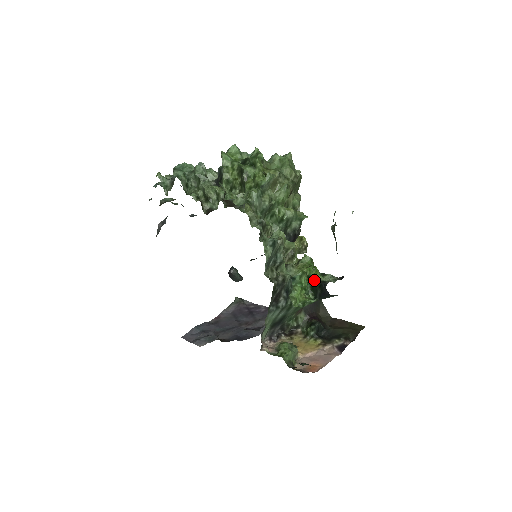
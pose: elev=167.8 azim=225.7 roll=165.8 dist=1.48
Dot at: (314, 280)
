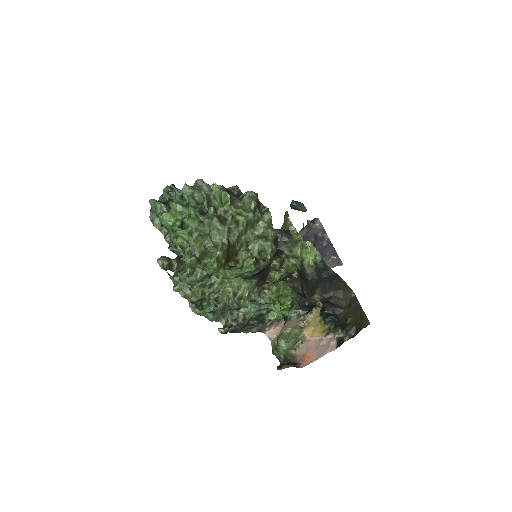
Dot at: (280, 312)
